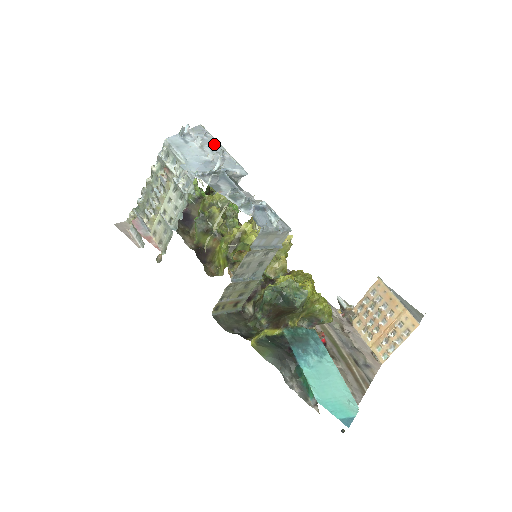
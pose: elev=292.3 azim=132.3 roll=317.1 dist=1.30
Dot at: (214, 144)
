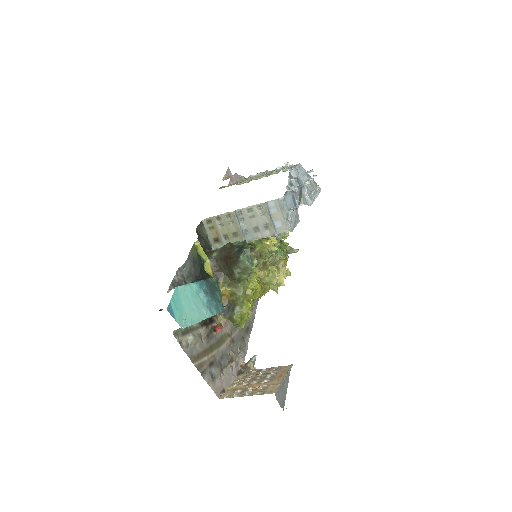
Dot at: (315, 191)
